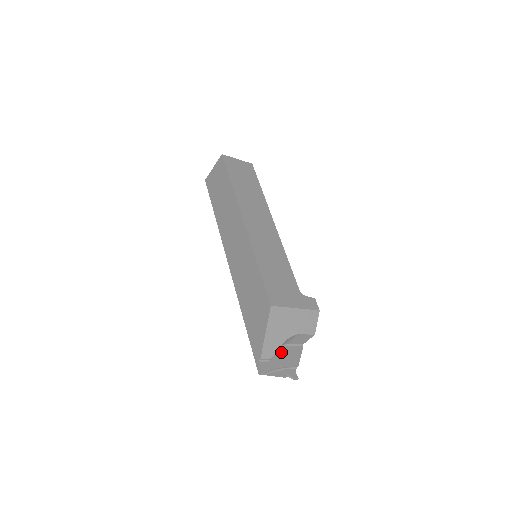
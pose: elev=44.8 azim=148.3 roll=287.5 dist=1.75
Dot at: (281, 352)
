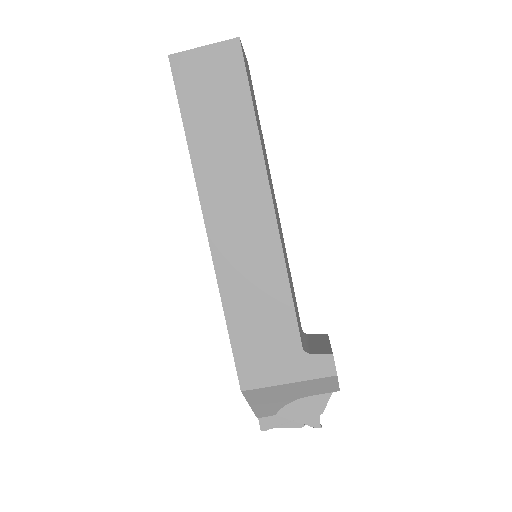
Dot at: occluded
